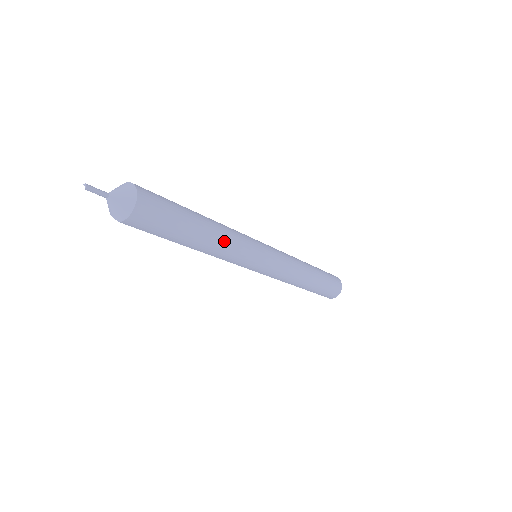
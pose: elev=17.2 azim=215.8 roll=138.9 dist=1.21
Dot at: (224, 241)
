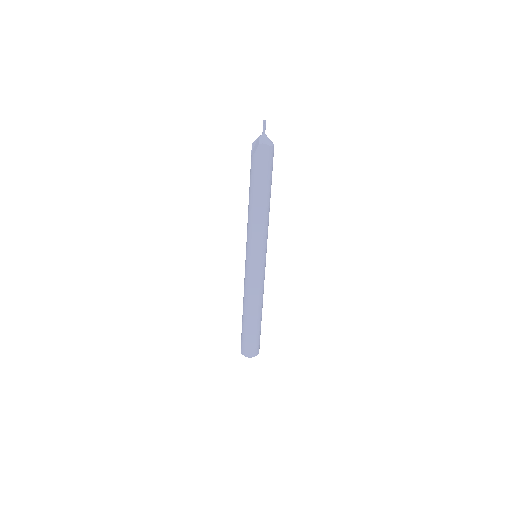
Dot at: occluded
